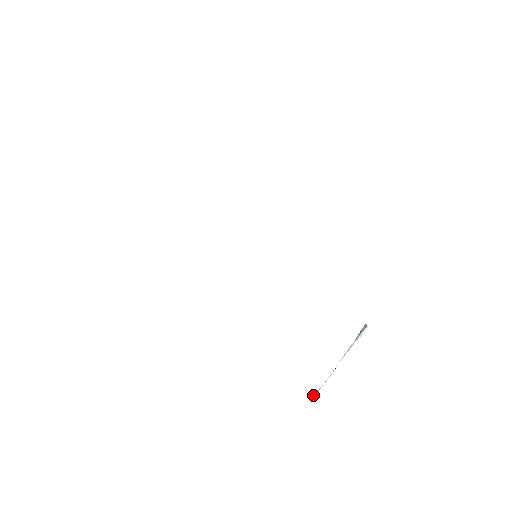
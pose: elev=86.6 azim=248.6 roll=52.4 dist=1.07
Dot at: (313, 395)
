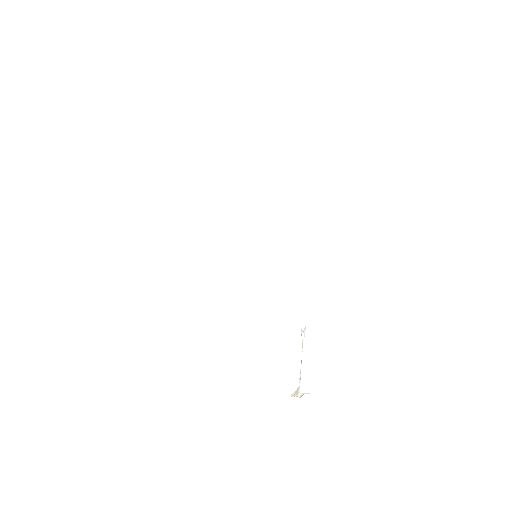
Dot at: (292, 394)
